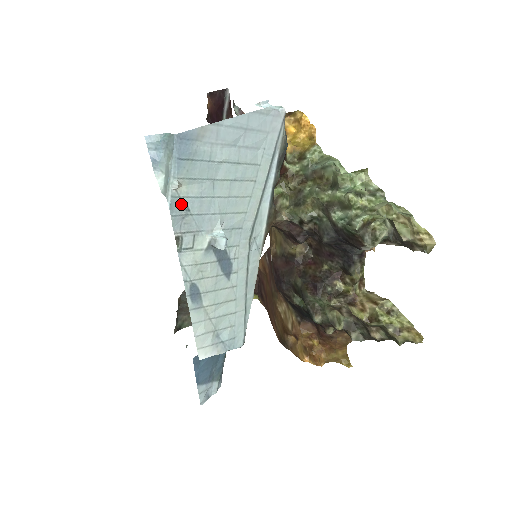
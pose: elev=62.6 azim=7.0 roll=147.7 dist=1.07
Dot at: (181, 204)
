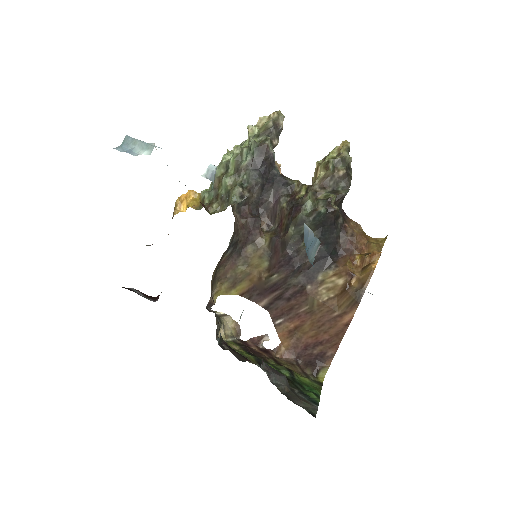
Dot at: occluded
